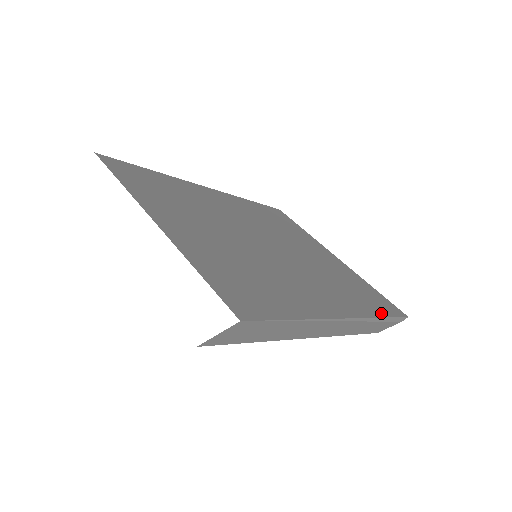
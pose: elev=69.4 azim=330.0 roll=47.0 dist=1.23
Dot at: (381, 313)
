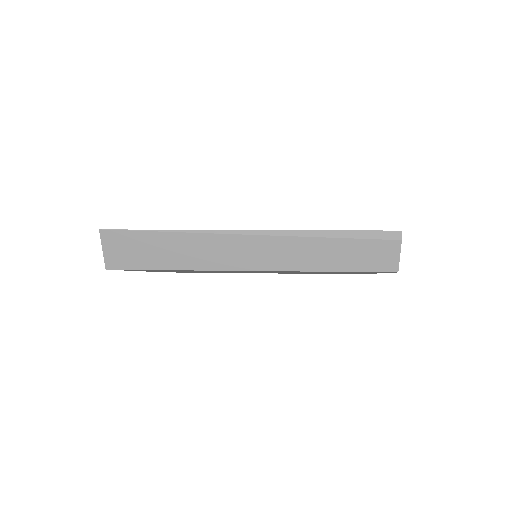
Dot at: (333, 231)
